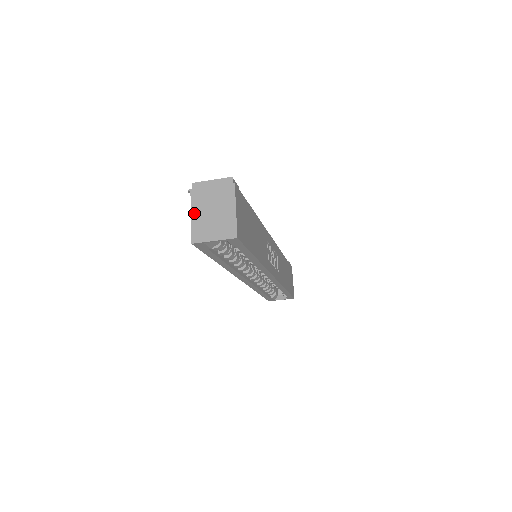
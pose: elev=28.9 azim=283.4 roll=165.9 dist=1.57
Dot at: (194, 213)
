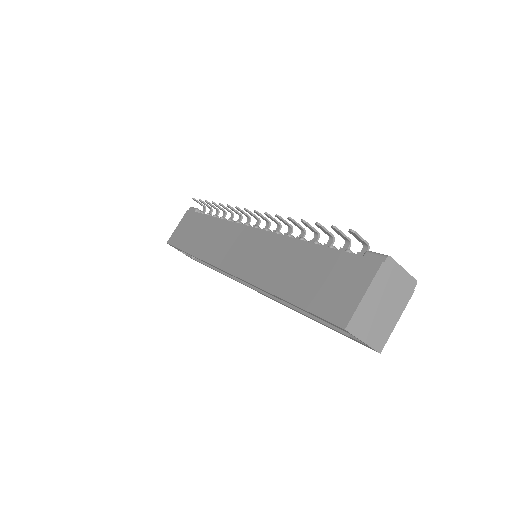
Dot at: (369, 294)
